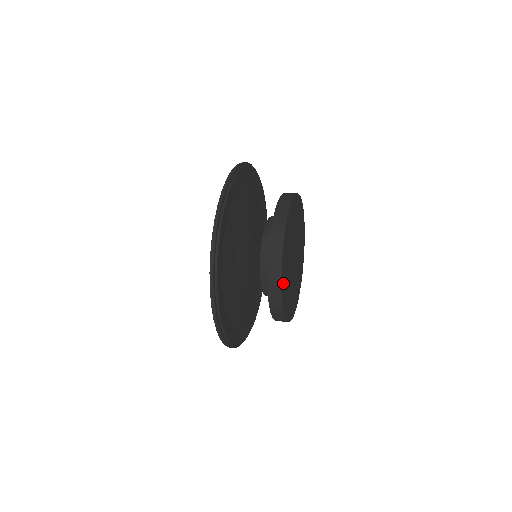
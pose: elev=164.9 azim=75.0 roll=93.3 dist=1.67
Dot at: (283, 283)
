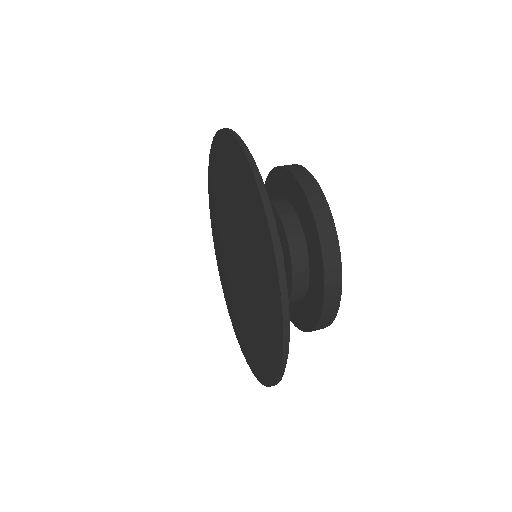
Dot at: occluded
